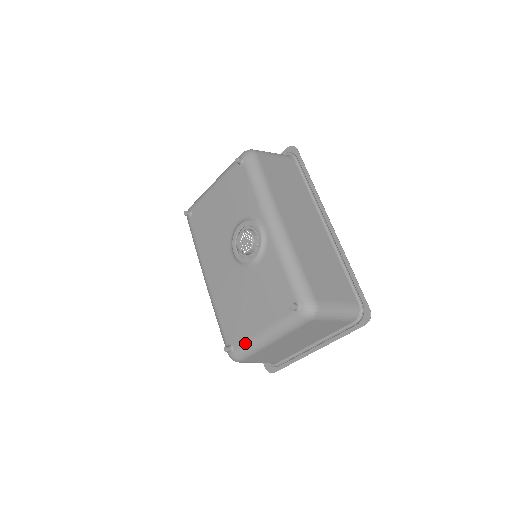
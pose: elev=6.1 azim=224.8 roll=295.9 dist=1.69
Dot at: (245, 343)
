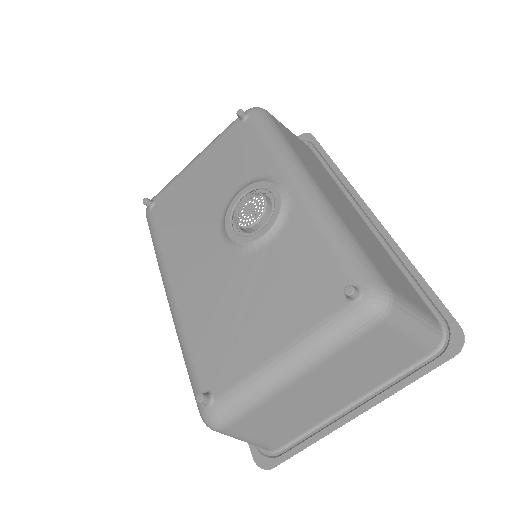
Dot at: (240, 383)
